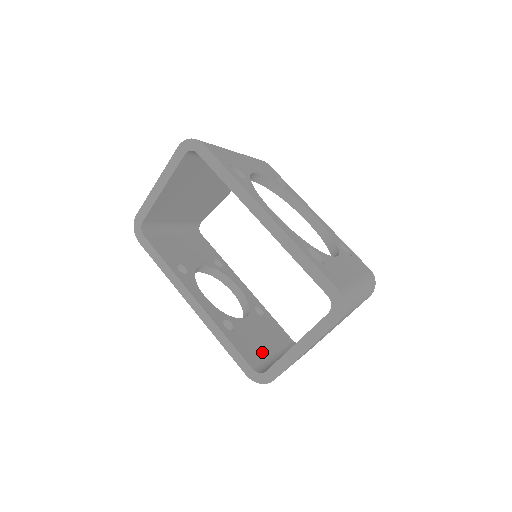
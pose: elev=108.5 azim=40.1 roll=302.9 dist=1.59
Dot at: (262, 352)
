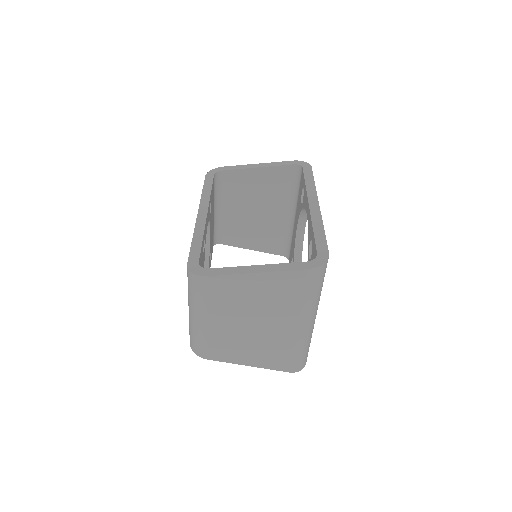
Dot at: occluded
